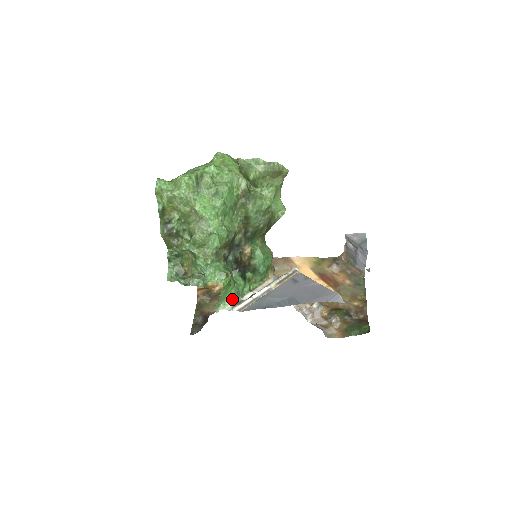
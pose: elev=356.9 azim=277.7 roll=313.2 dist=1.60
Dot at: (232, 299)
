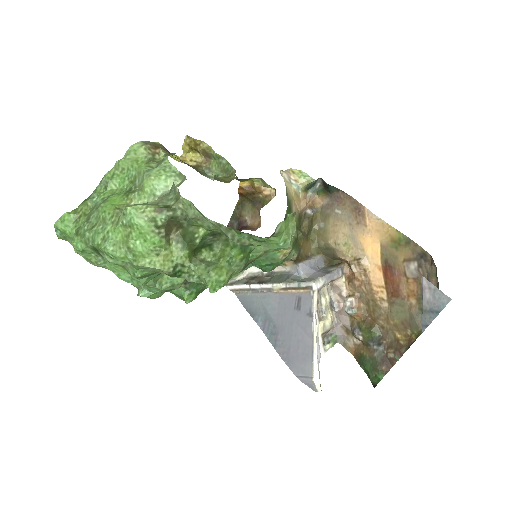
Dot at: occluded
